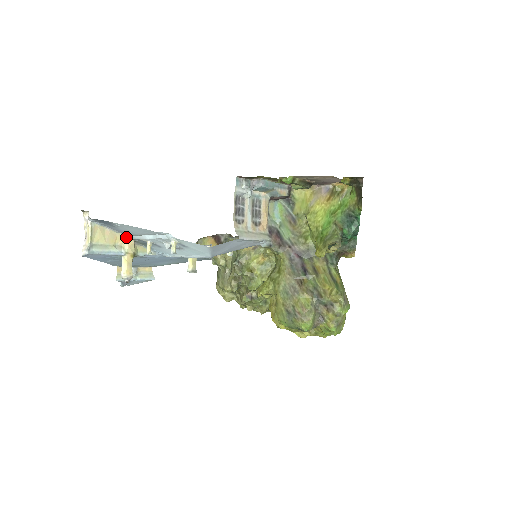
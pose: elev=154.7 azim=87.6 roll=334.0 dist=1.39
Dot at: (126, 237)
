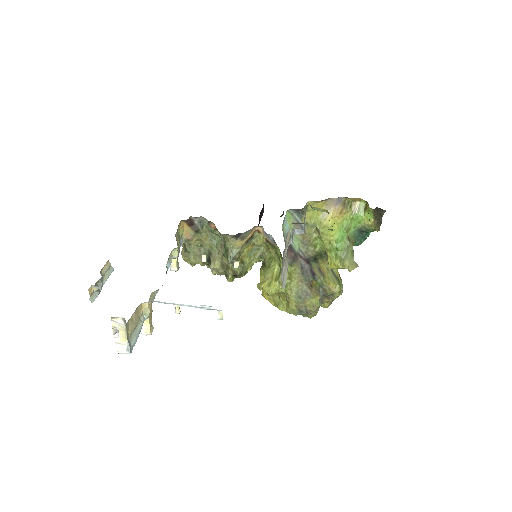
Dot at: (147, 304)
